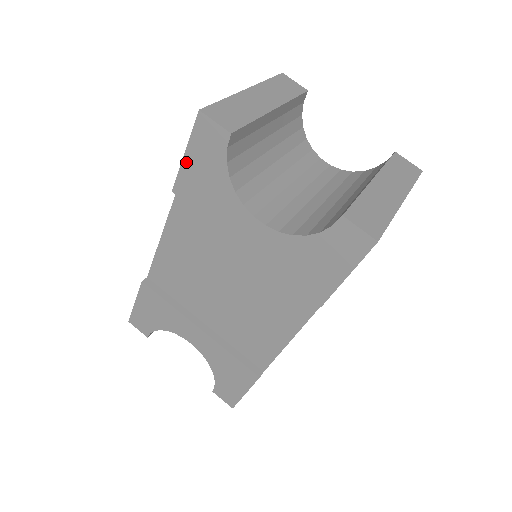
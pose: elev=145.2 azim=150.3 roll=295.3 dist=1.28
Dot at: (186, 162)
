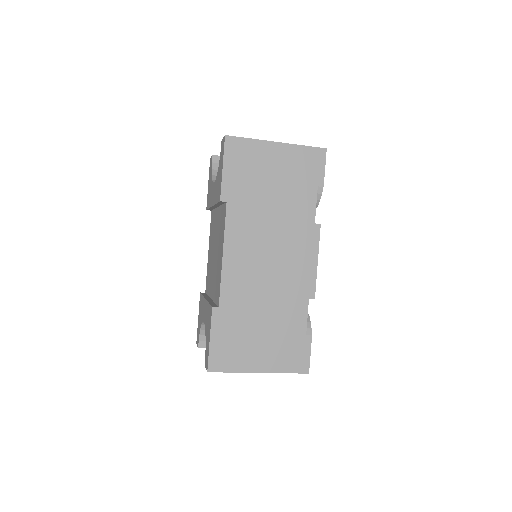
Dot at: (208, 187)
